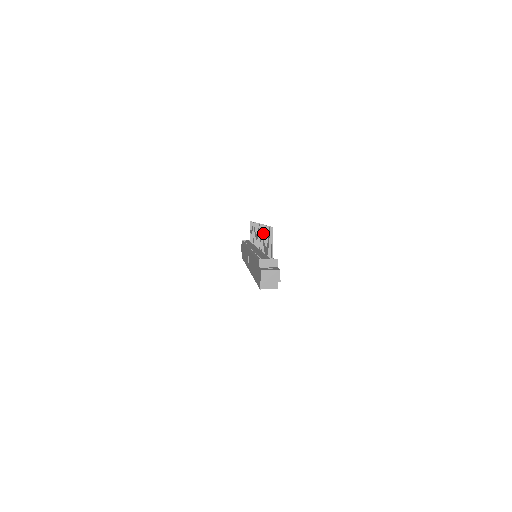
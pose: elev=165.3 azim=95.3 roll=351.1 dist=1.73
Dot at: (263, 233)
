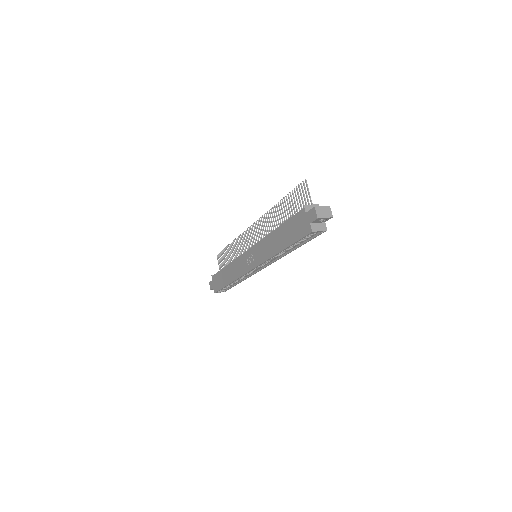
Dot at: (274, 214)
